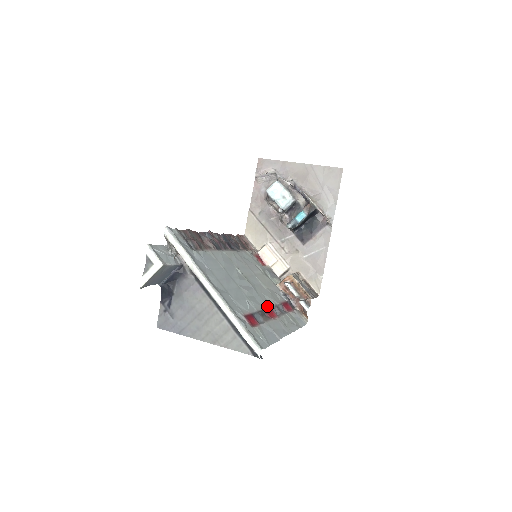
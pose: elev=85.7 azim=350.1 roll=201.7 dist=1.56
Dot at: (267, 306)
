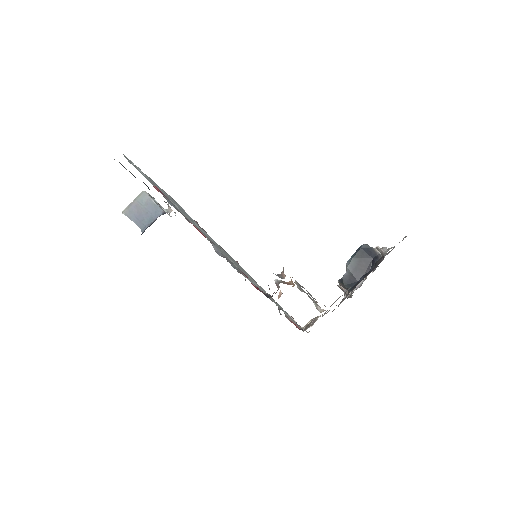
Dot at: (207, 237)
